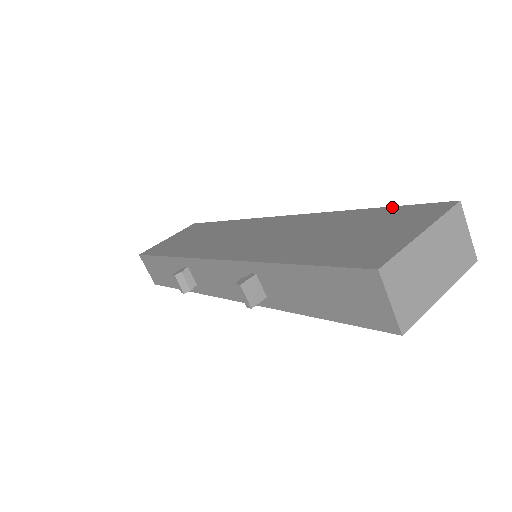
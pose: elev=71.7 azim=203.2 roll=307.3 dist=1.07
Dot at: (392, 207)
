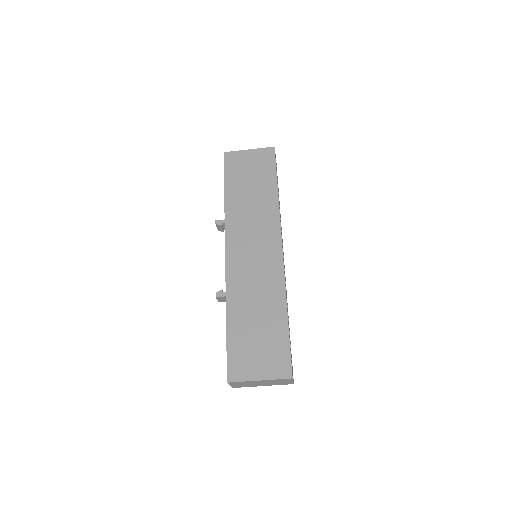
Dot at: (288, 340)
